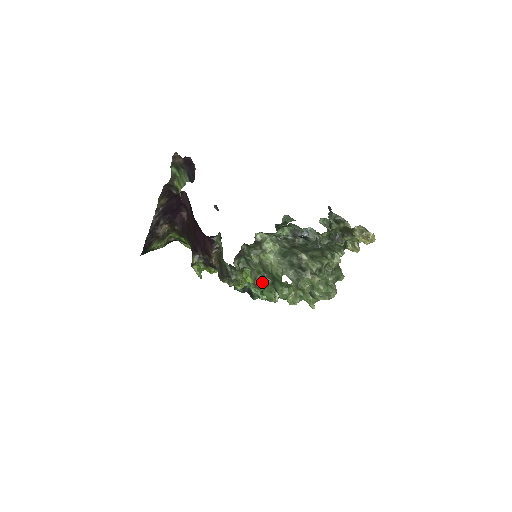
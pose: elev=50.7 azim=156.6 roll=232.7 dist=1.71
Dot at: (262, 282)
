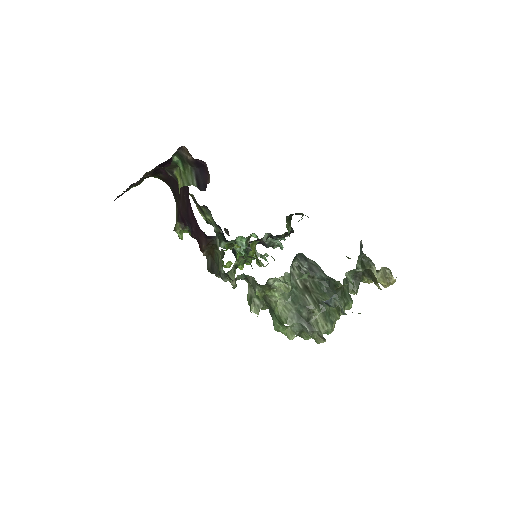
Dot at: (259, 310)
